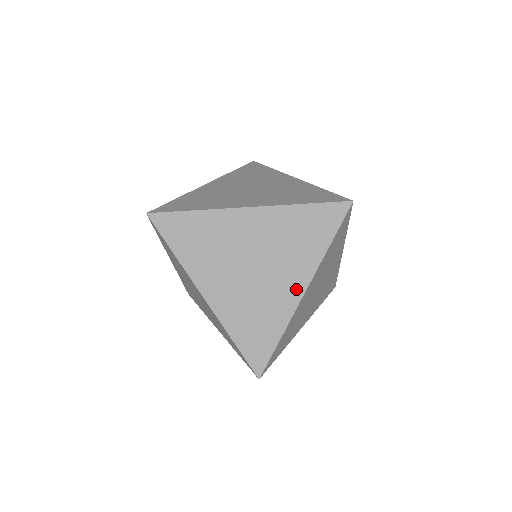
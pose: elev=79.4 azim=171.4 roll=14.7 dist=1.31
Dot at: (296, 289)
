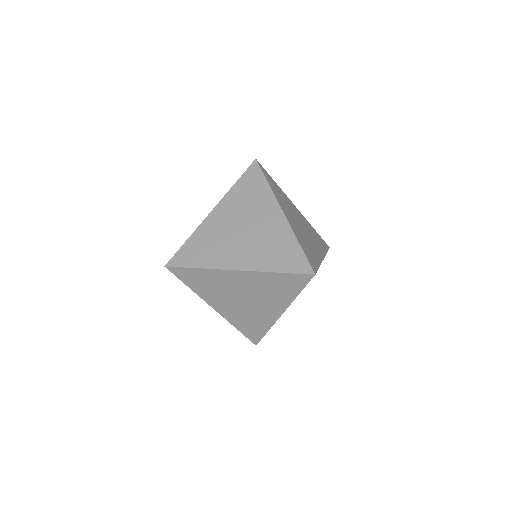
Dot at: (276, 312)
